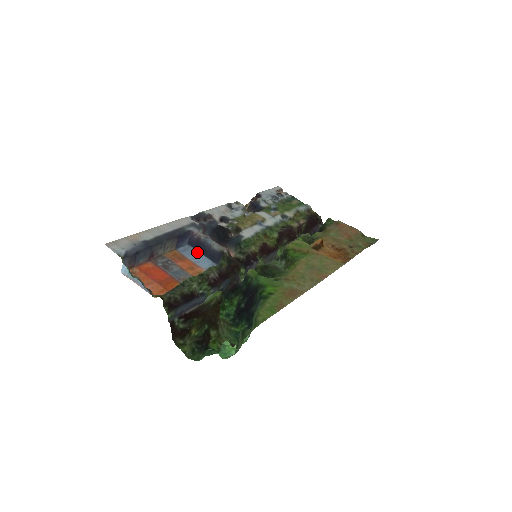
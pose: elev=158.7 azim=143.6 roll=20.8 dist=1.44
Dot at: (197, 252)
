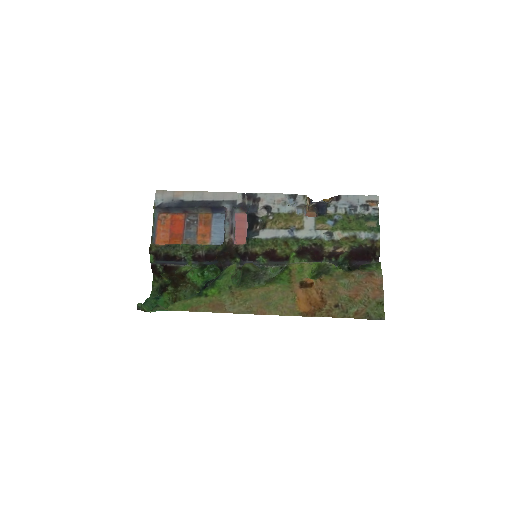
Dot at: occluded
